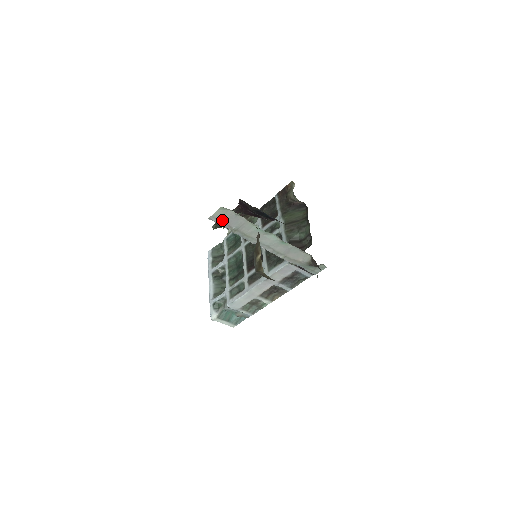
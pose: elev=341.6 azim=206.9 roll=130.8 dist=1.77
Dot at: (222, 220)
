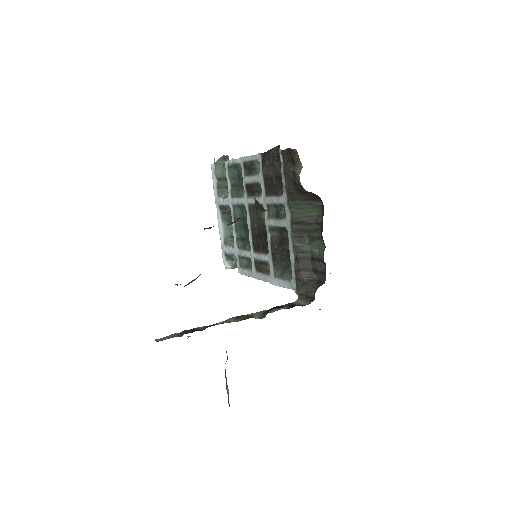
Dot at: occluded
